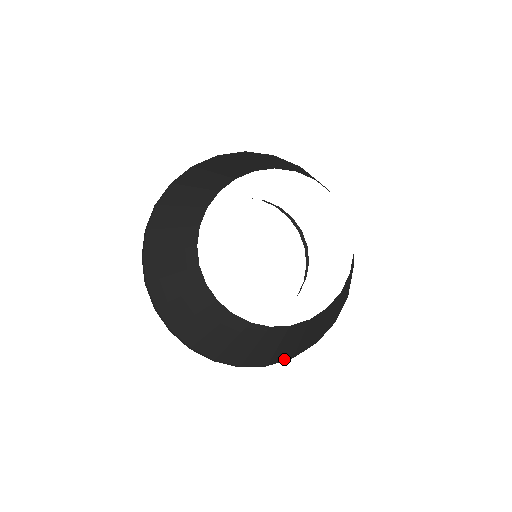
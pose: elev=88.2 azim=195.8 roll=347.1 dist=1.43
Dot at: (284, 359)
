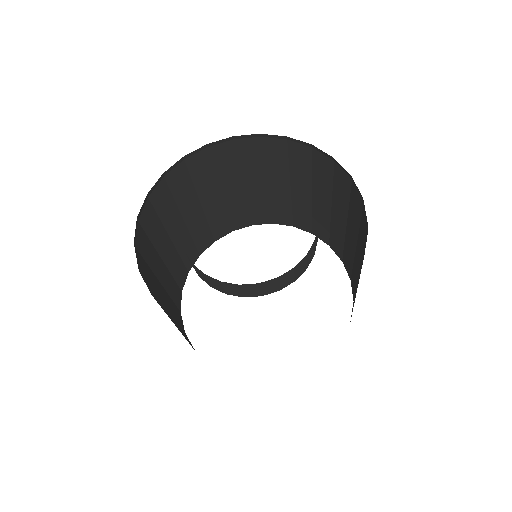
Dot at: occluded
